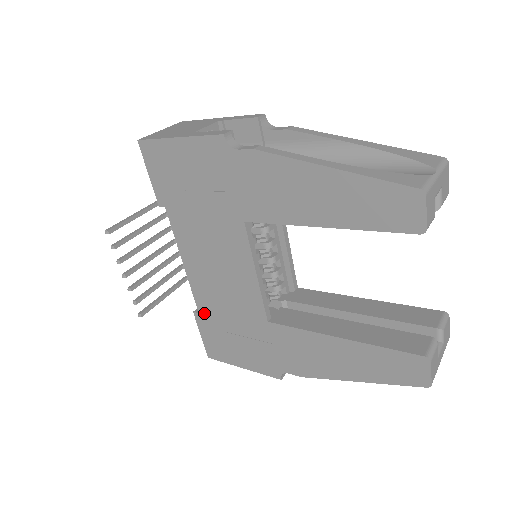
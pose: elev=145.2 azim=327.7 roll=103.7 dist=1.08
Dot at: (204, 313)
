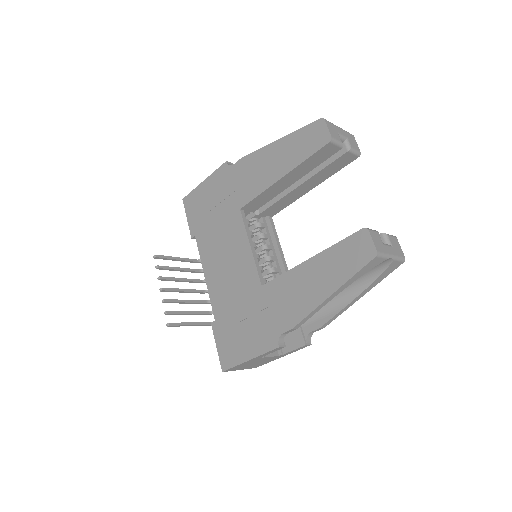
Dot at: (218, 317)
